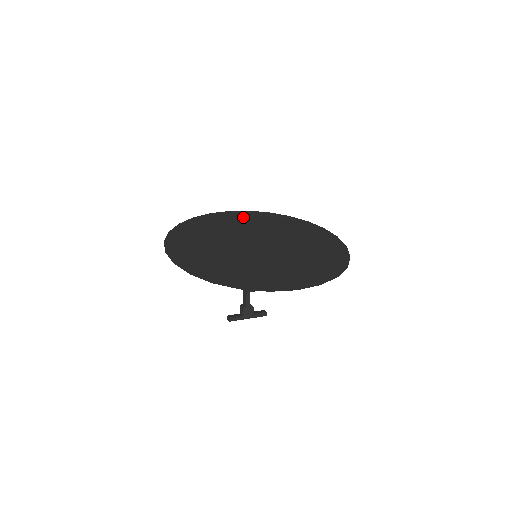
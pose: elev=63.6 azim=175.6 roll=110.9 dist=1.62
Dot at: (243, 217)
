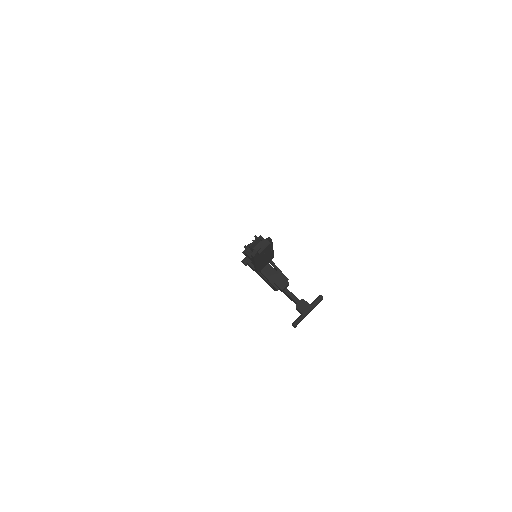
Dot at: occluded
